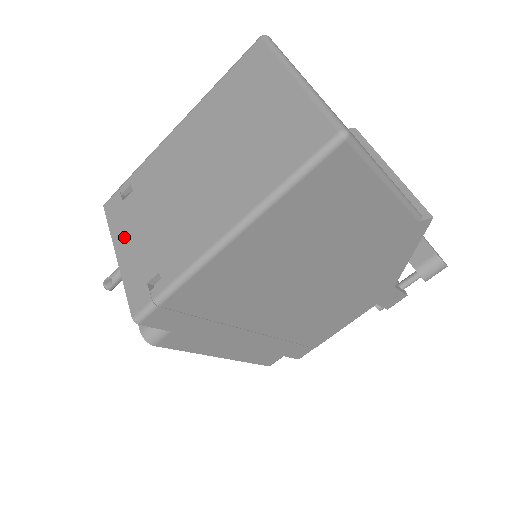
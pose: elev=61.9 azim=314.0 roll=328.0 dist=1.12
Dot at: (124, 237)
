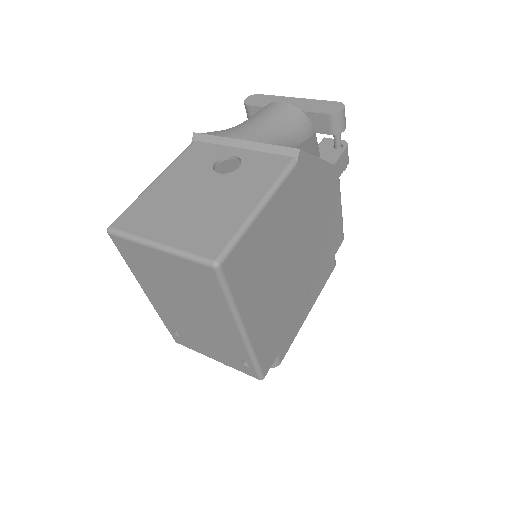
Dot at: (205, 351)
